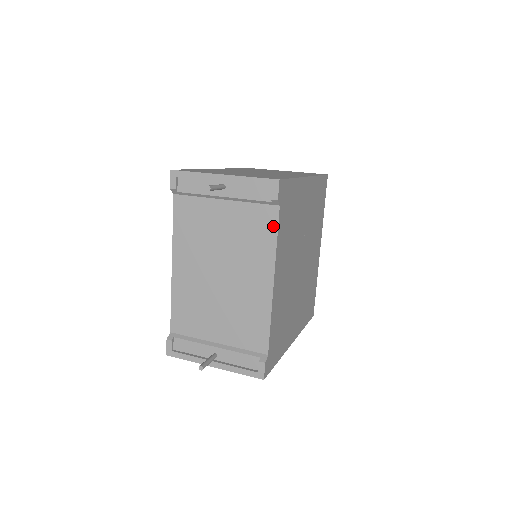
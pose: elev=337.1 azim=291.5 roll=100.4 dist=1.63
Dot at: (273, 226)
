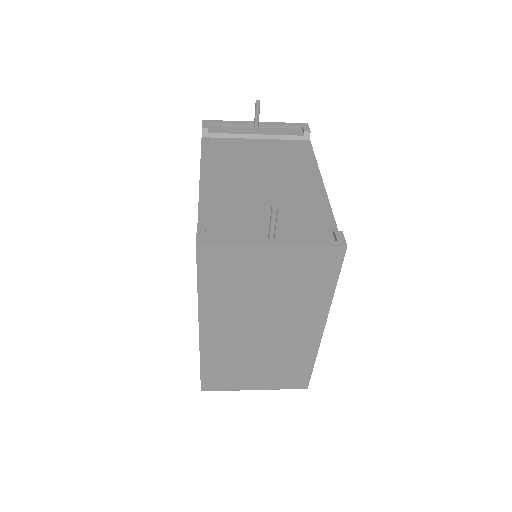
Dot at: (308, 150)
